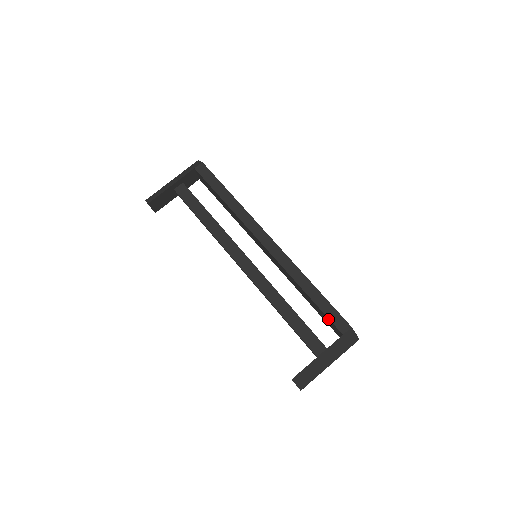
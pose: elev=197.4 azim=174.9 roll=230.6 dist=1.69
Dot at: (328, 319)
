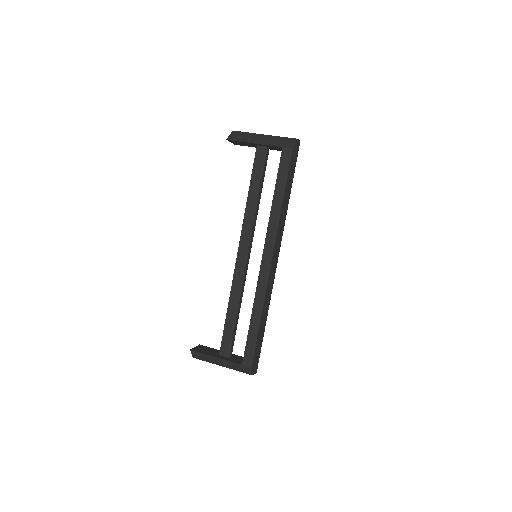
Dot at: (246, 346)
